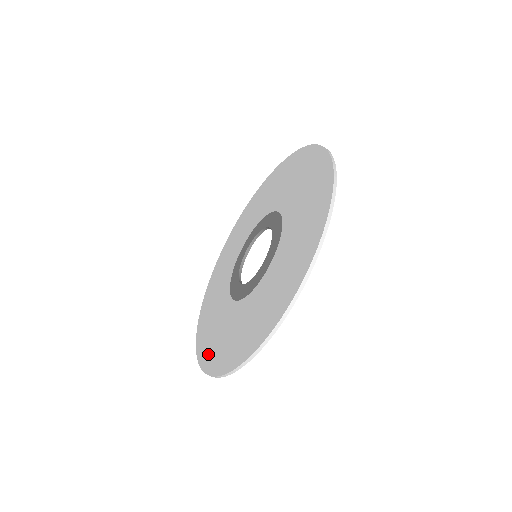
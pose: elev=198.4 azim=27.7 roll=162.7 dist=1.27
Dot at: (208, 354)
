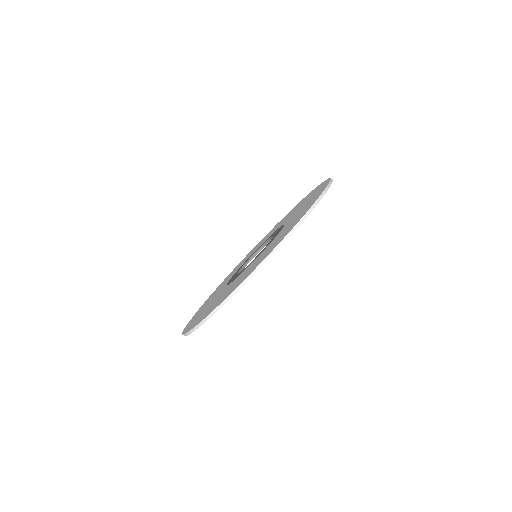
Dot at: (219, 302)
